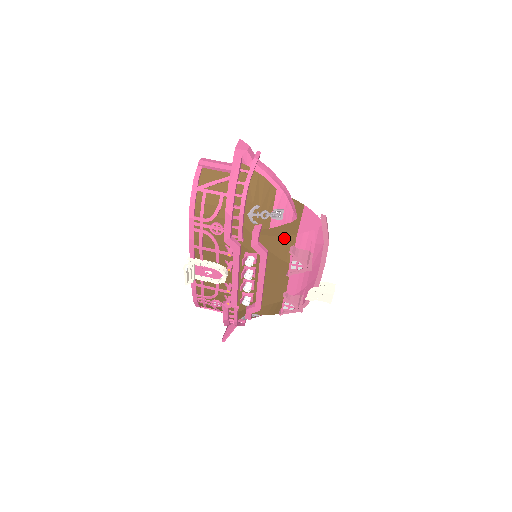
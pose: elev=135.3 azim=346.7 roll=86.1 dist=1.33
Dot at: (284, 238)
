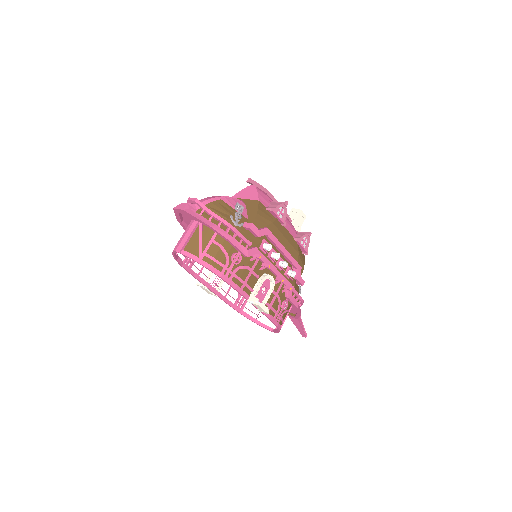
Dot at: (259, 210)
